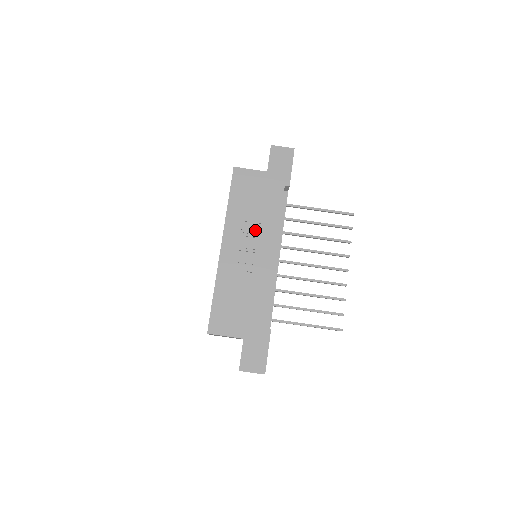
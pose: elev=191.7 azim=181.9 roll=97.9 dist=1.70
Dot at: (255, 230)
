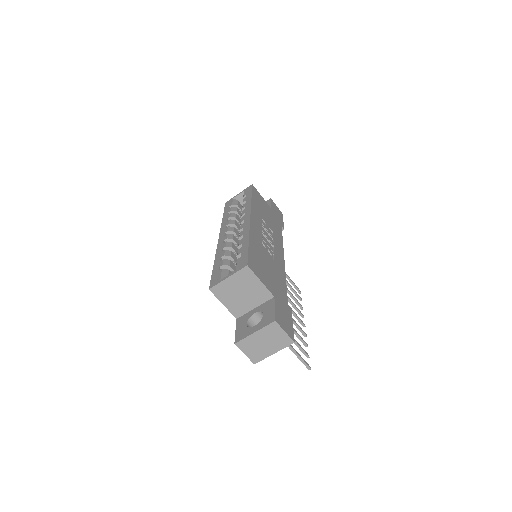
Dot at: occluded
